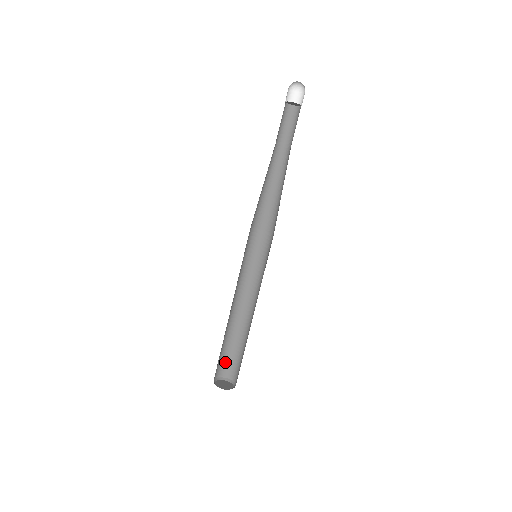
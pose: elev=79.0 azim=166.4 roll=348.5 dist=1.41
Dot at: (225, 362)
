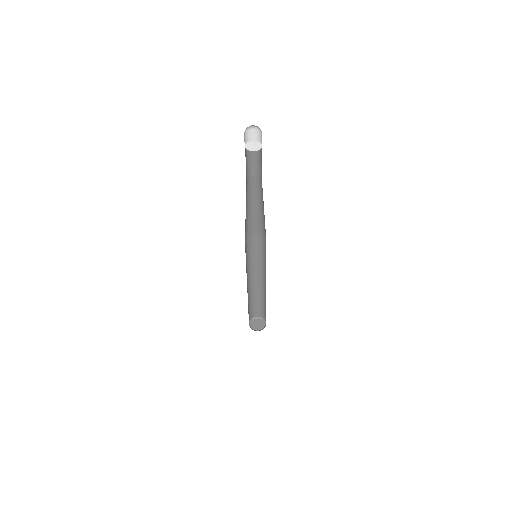
Dot at: (262, 310)
